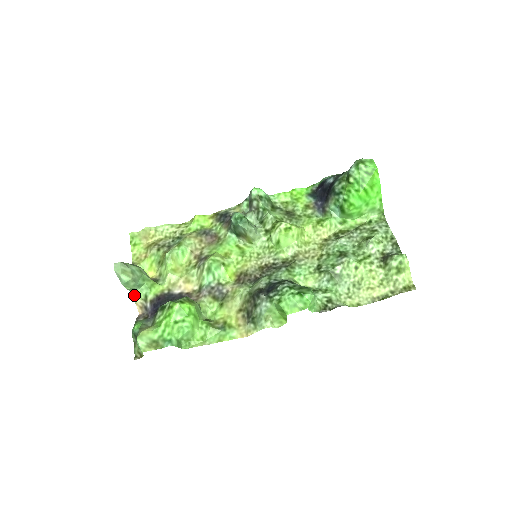
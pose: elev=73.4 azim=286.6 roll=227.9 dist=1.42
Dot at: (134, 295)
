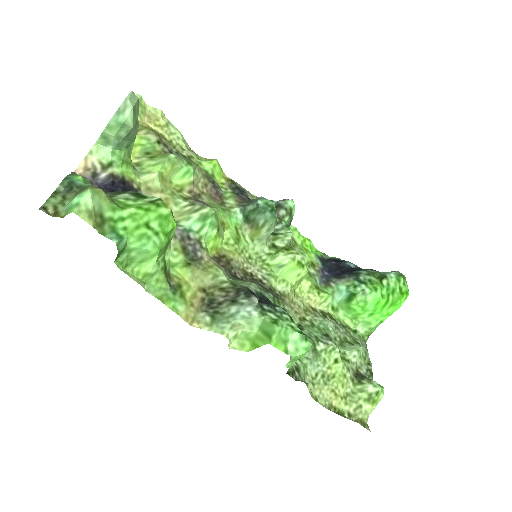
Dot at: (96, 147)
